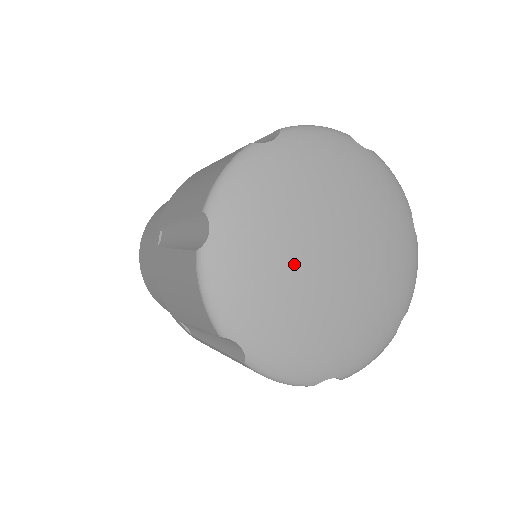
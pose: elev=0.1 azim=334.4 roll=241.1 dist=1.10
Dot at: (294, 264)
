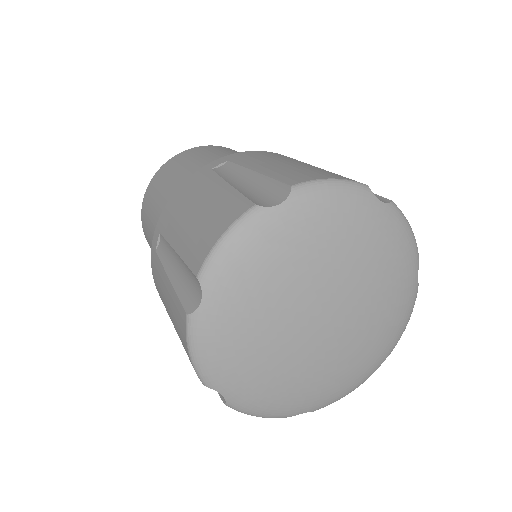
Dot at: (300, 293)
